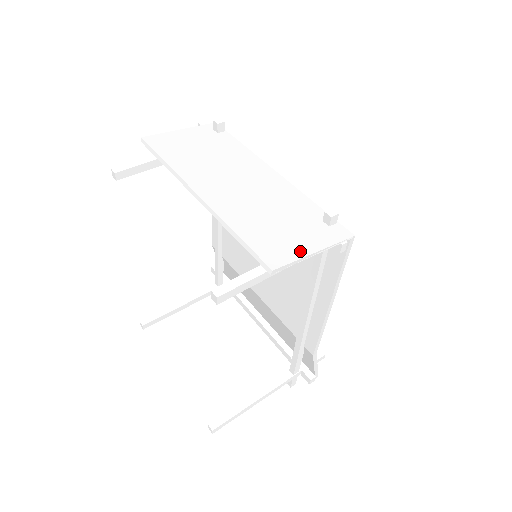
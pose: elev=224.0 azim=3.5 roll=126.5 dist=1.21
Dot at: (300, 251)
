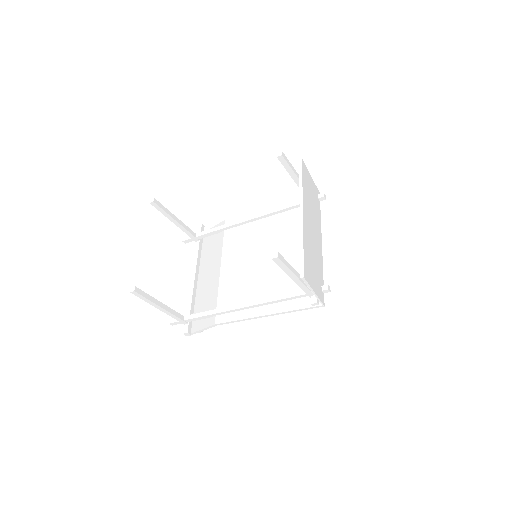
Dot at: (312, 284)
